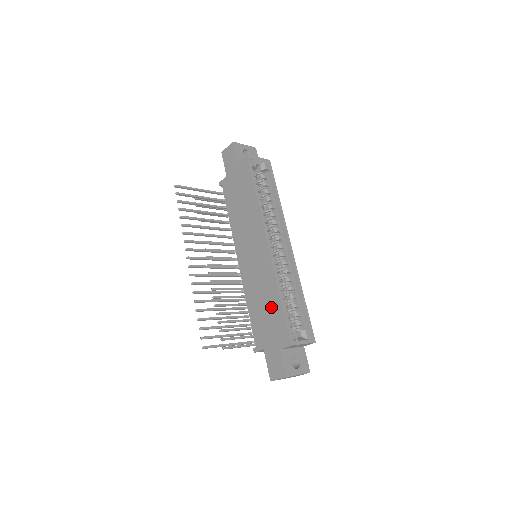
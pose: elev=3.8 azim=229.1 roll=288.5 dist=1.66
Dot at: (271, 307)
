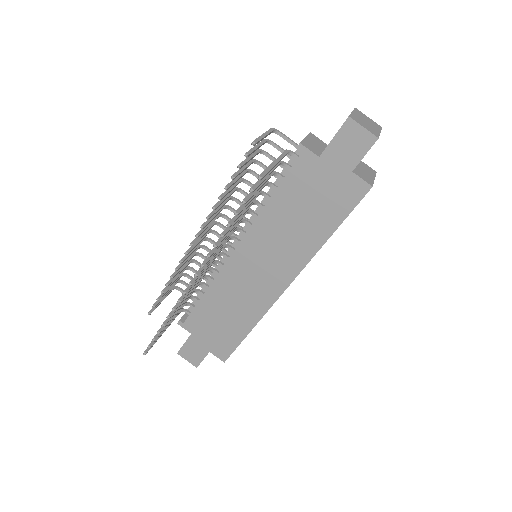
Dot at: (233, 326)
